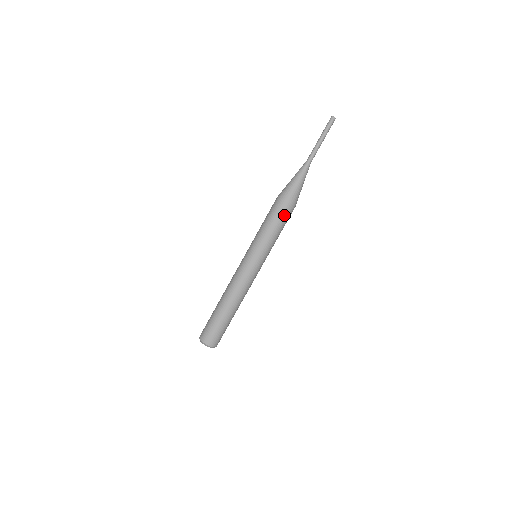
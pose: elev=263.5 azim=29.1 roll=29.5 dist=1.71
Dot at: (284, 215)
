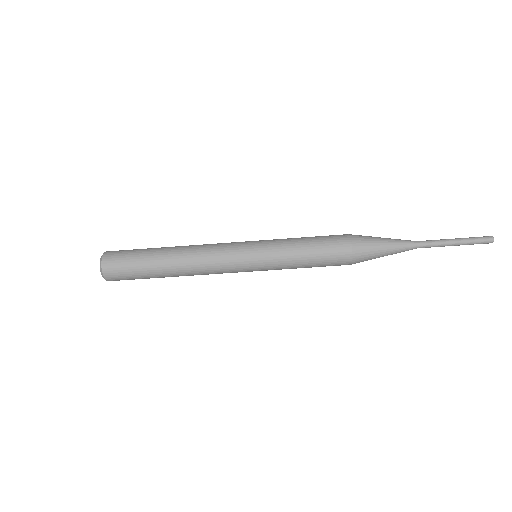
Dot at: occluded
